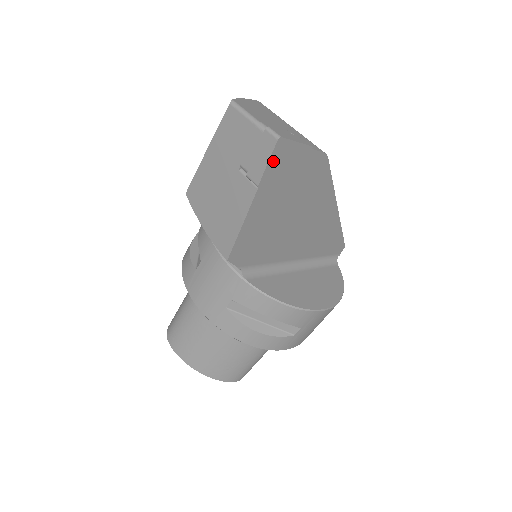
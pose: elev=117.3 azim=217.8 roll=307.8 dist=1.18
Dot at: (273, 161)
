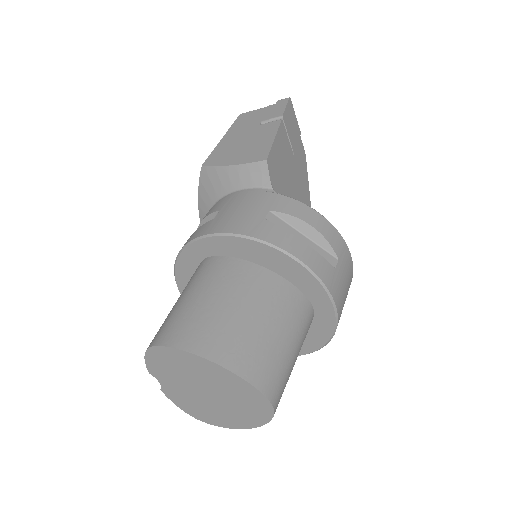
Dot at: (288, 109)
